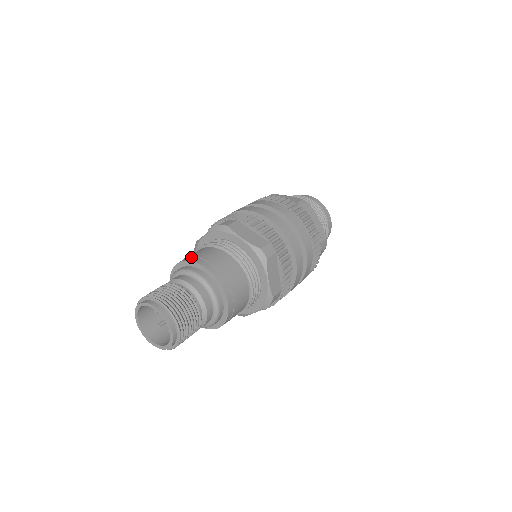
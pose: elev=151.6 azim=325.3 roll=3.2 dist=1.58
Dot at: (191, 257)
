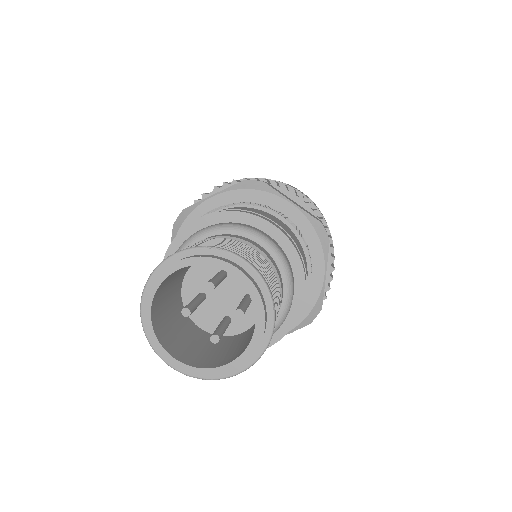
Dot at: occluded
